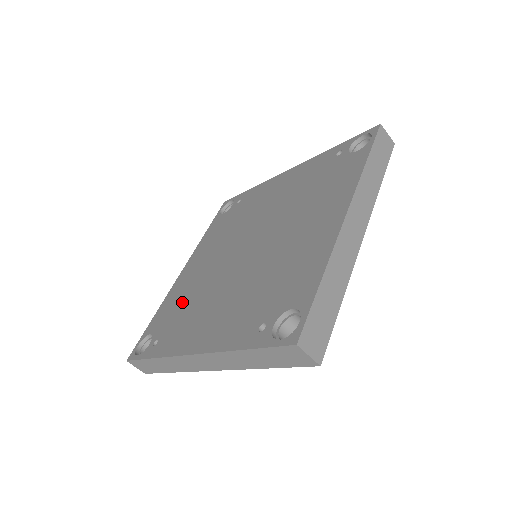
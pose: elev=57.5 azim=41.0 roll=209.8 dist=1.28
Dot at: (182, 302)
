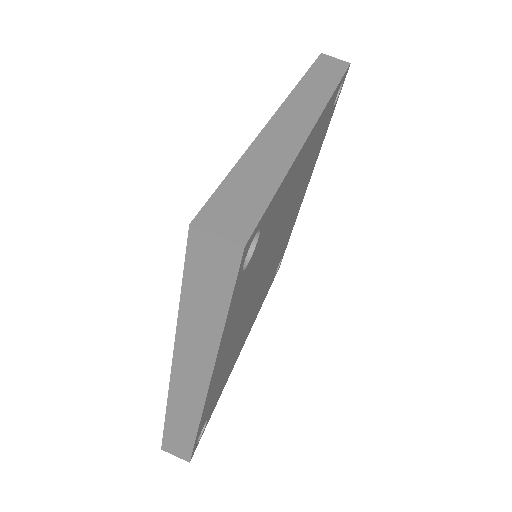
Dot at: occluded
